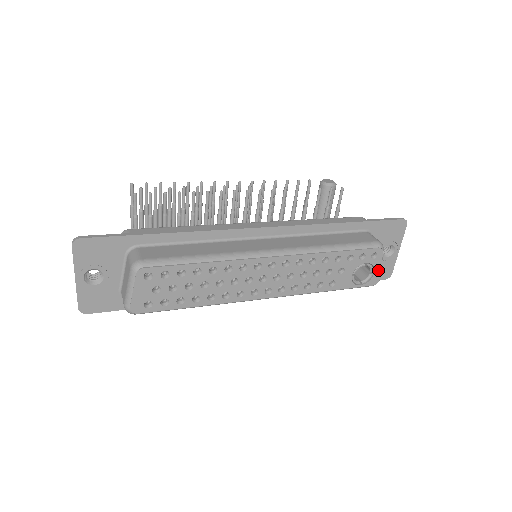
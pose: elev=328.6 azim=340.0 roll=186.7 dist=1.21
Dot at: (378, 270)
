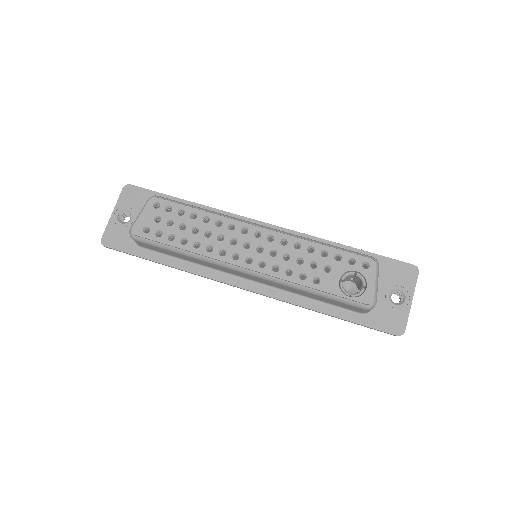
Dot at: (371, 286)
